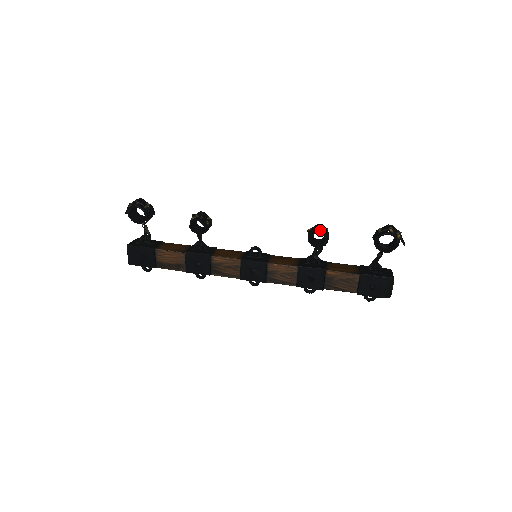
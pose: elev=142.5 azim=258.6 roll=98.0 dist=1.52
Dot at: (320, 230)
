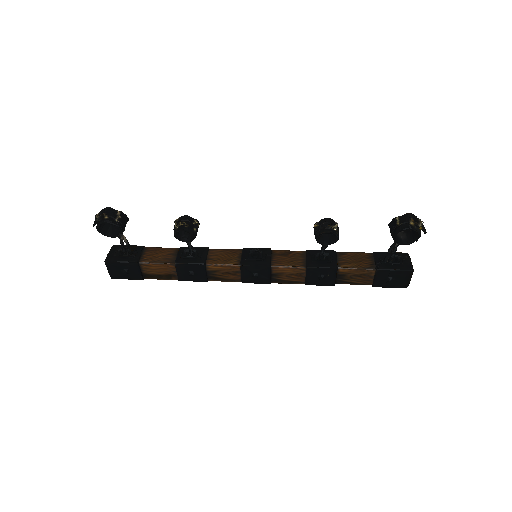
Dot at: (329, 228)
